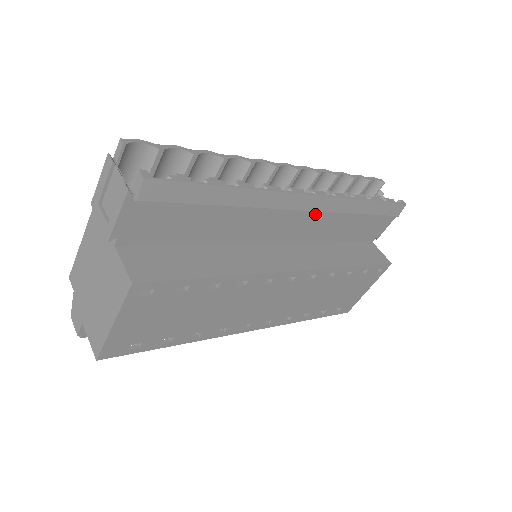
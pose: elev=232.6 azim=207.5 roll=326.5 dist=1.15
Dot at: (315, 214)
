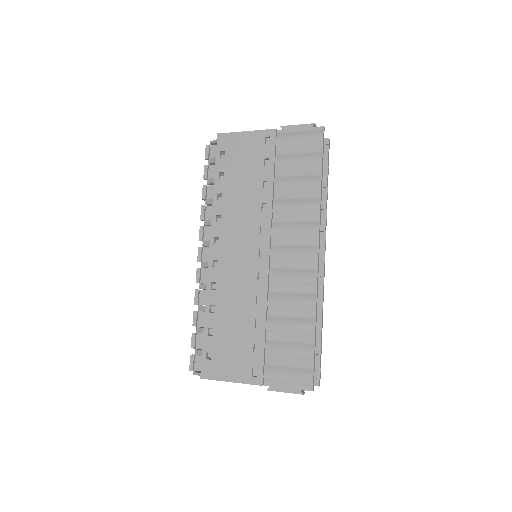
Dot at: occluded
